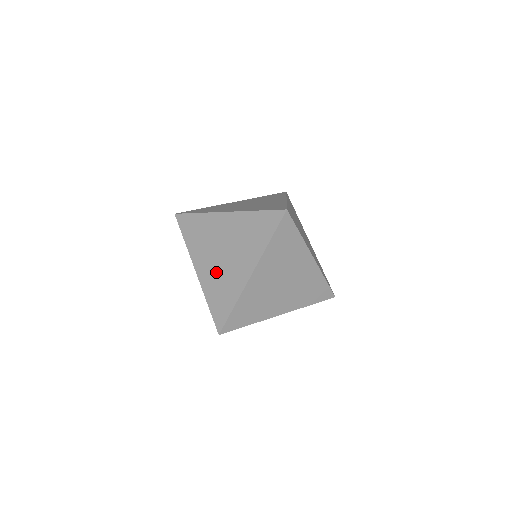
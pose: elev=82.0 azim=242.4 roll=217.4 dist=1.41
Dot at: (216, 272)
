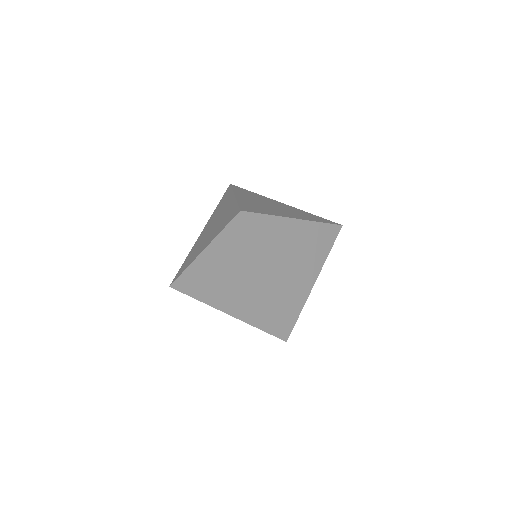
Dot at: (259, 204)
